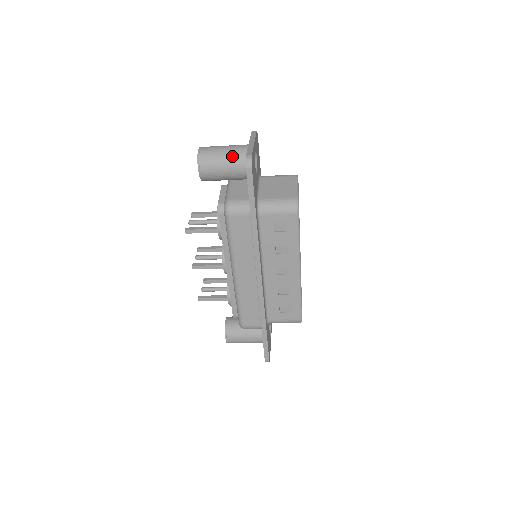
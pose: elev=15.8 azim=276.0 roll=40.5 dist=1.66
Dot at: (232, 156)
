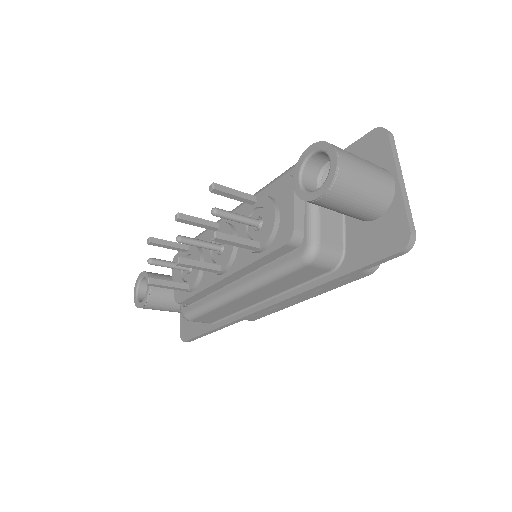
Dot at: (374, 197)
